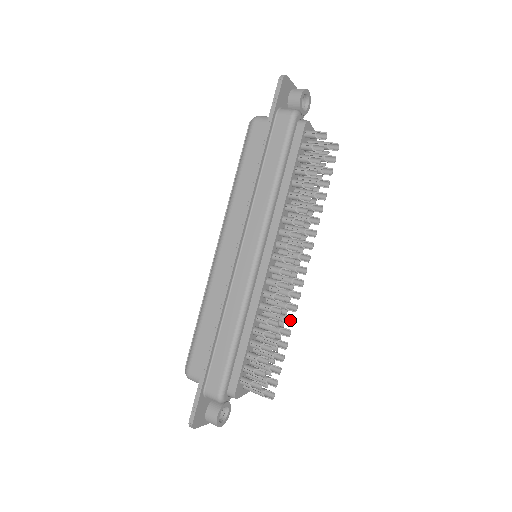
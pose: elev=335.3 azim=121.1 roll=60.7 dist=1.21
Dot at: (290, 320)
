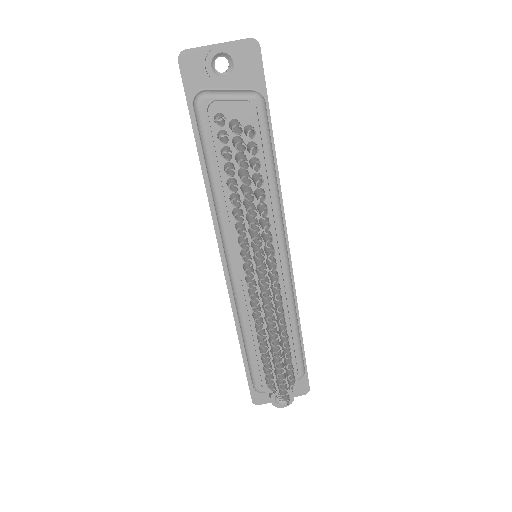
Dot at: (277, 334)
